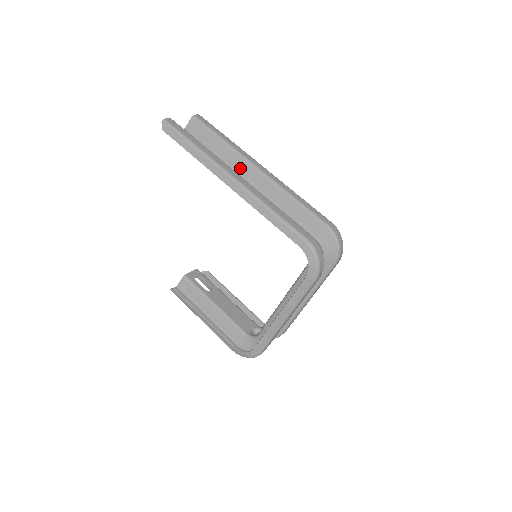
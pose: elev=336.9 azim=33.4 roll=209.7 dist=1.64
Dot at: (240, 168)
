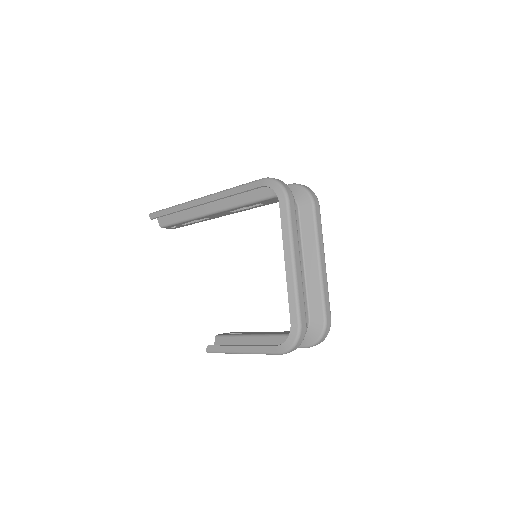
Dot at: occluded
